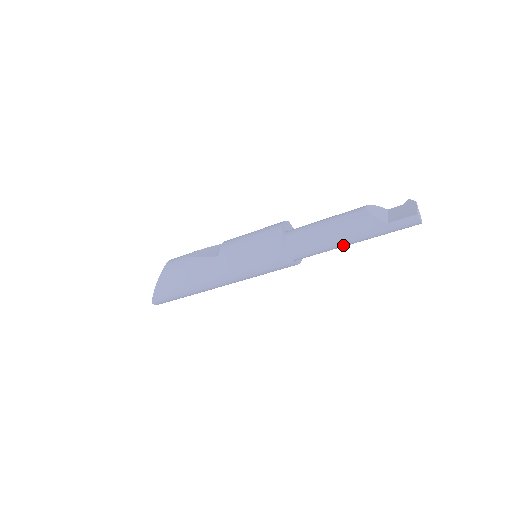
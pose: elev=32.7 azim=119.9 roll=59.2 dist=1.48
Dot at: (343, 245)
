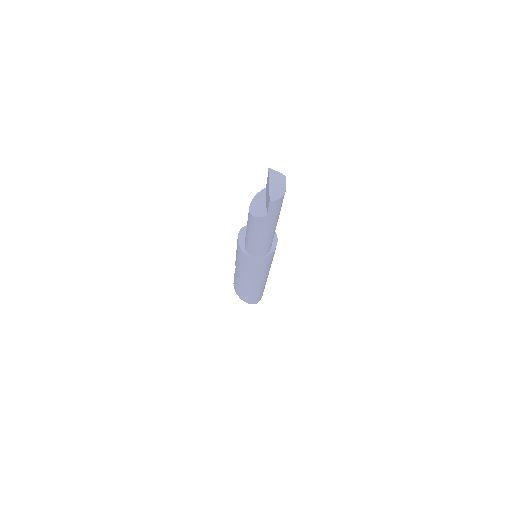
Dot at: (272, 233)
